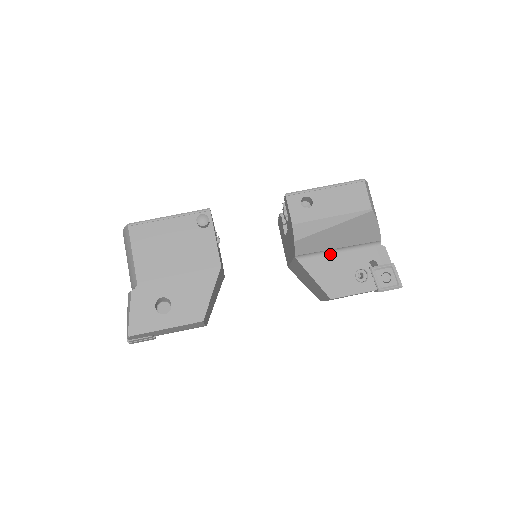
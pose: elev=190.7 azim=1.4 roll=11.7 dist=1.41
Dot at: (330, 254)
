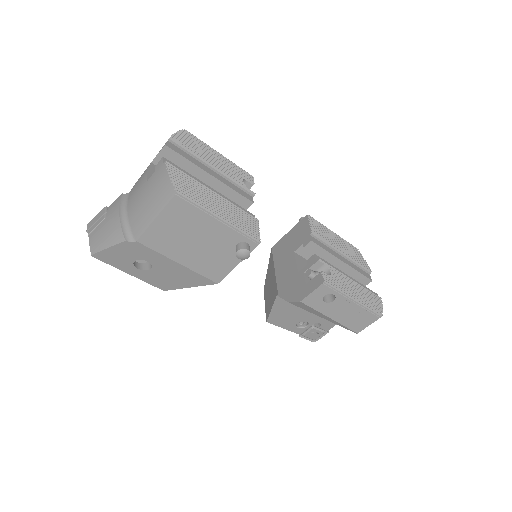
Dot at: occluded
